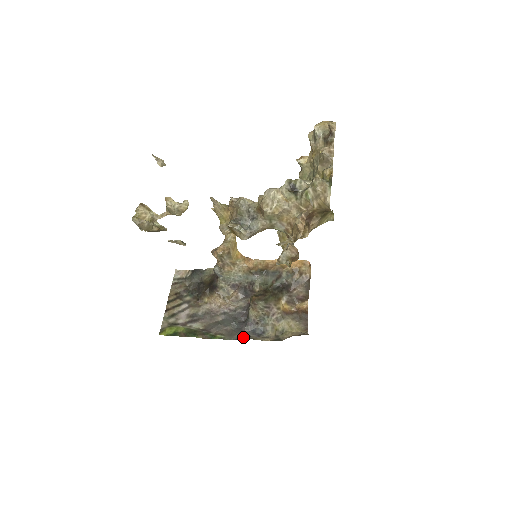
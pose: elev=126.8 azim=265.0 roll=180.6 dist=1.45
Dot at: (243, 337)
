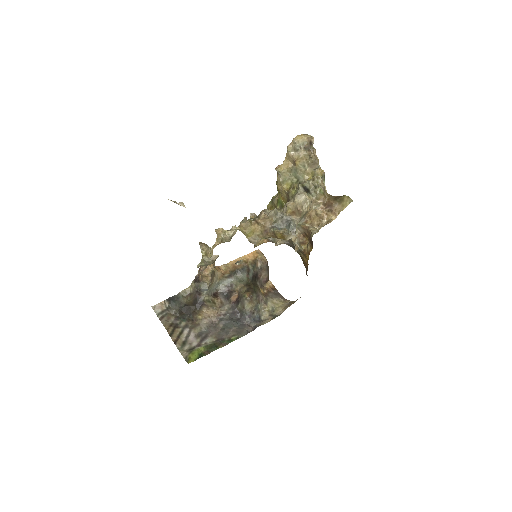
Dot at: (251, 329)
